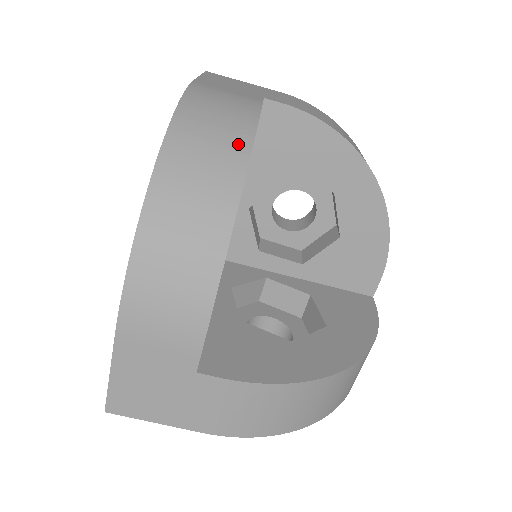
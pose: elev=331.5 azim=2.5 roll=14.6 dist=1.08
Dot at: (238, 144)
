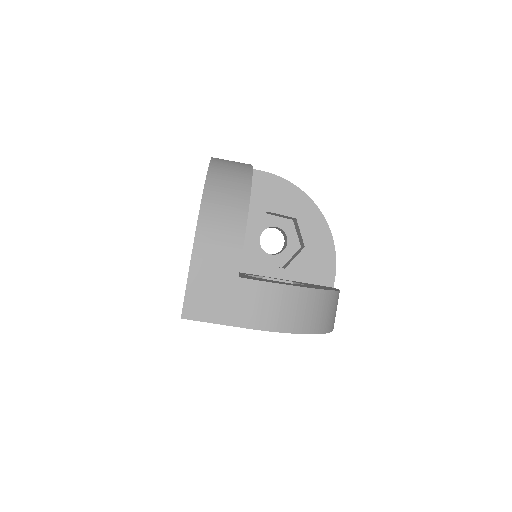
Dot at: (245, 169)
